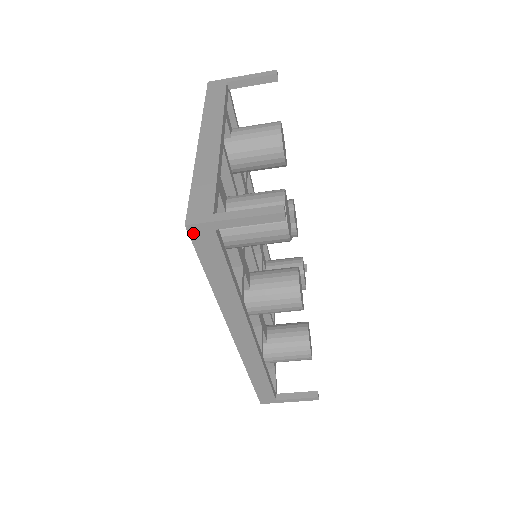
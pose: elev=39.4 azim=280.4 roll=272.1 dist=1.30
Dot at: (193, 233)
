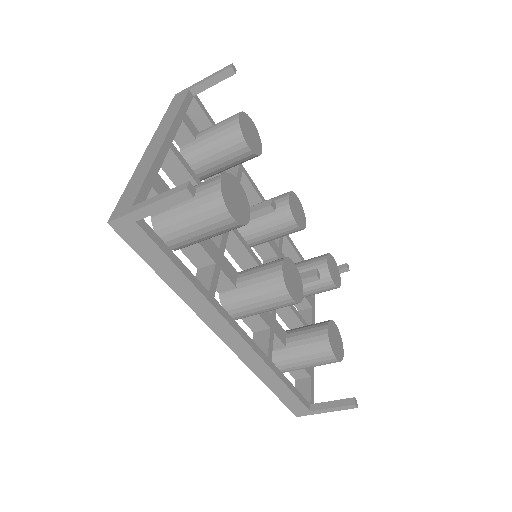
Dot at: (119, 230)
